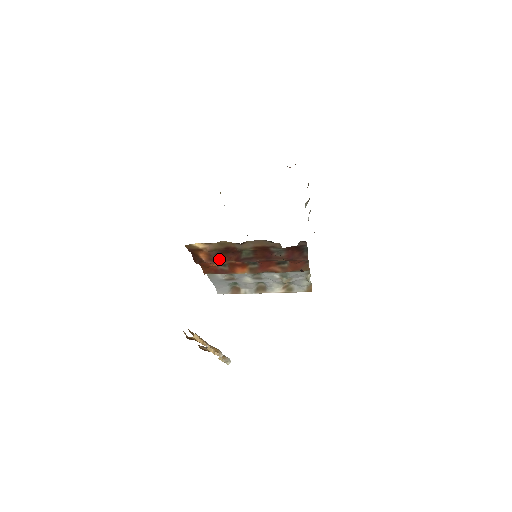
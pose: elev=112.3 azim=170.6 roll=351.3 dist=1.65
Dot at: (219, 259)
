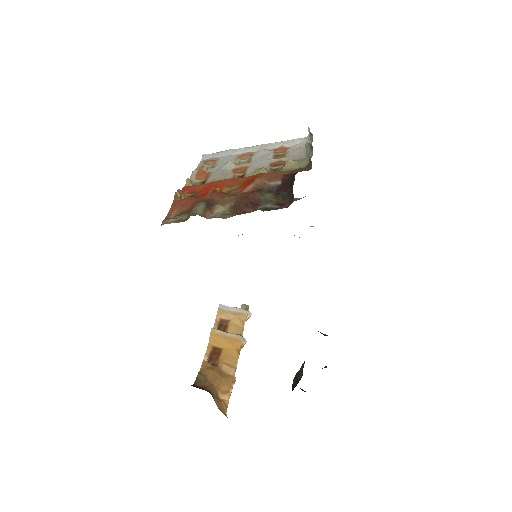
Dot at: occluded
